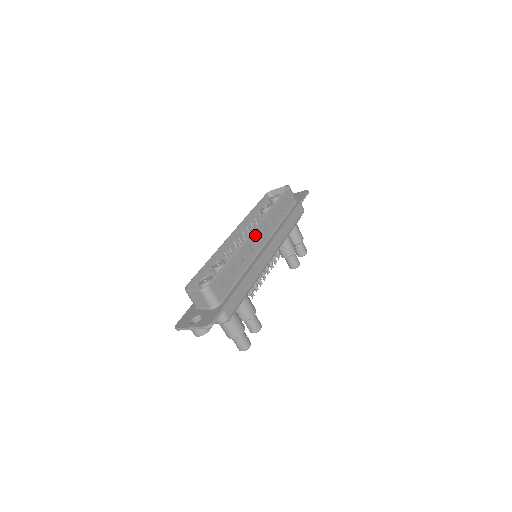
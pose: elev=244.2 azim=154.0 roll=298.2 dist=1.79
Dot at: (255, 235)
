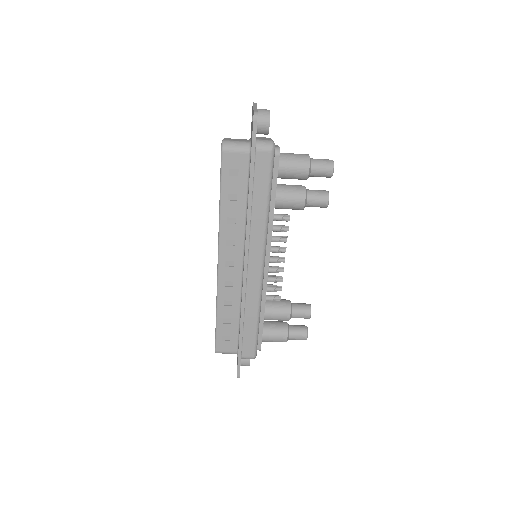
Dot at: (224, 268)
